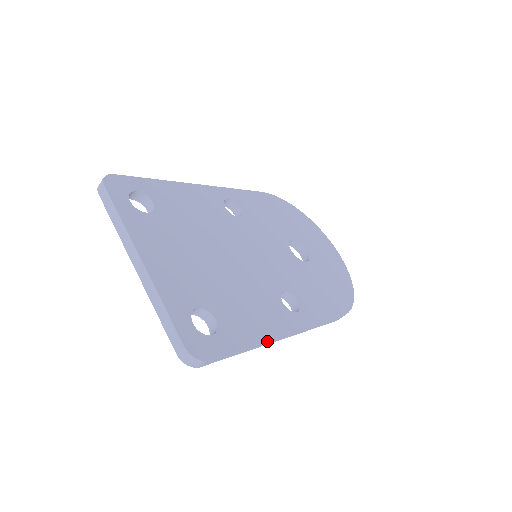
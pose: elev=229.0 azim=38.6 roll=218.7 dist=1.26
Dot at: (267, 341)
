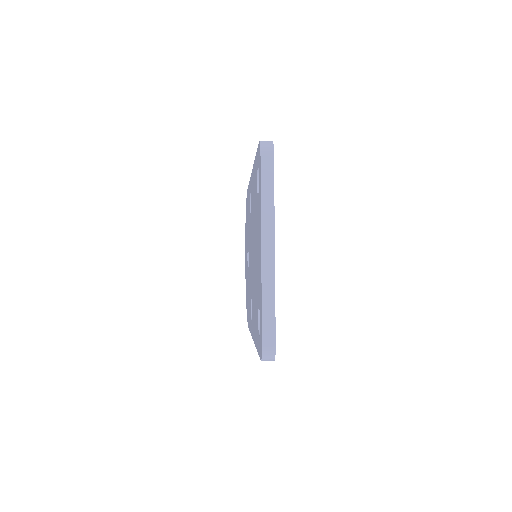
Dot at: occluded
